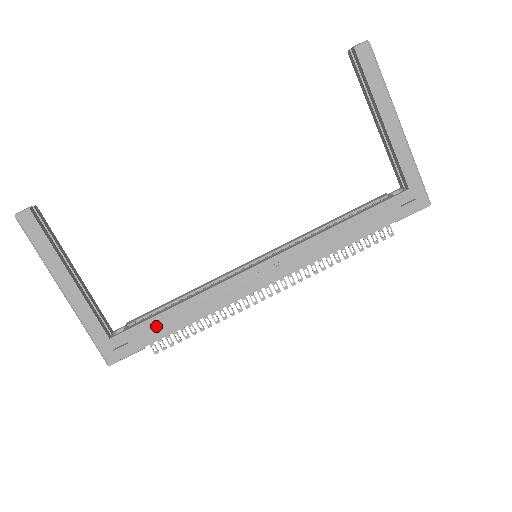
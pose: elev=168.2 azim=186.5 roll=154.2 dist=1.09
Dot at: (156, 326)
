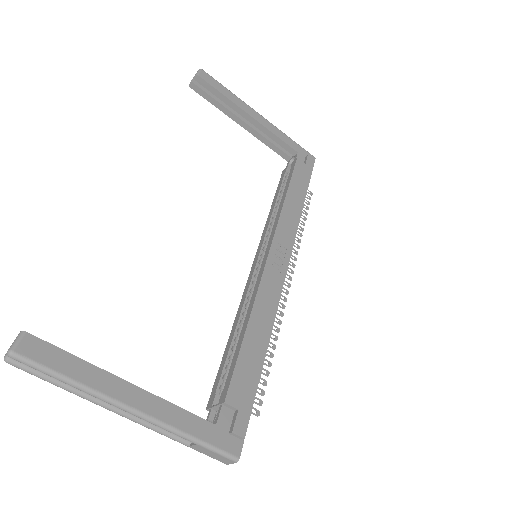
Dot at: (246, 369)
